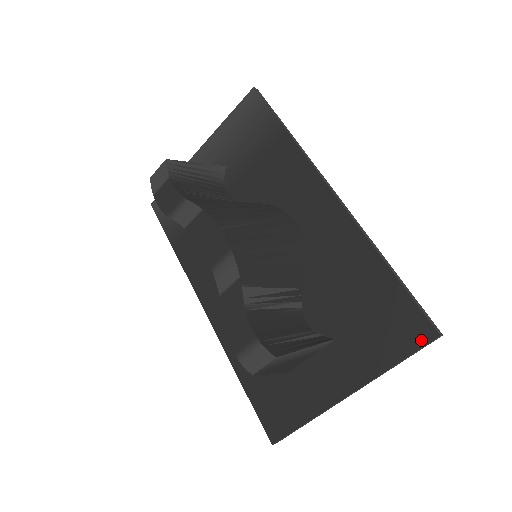
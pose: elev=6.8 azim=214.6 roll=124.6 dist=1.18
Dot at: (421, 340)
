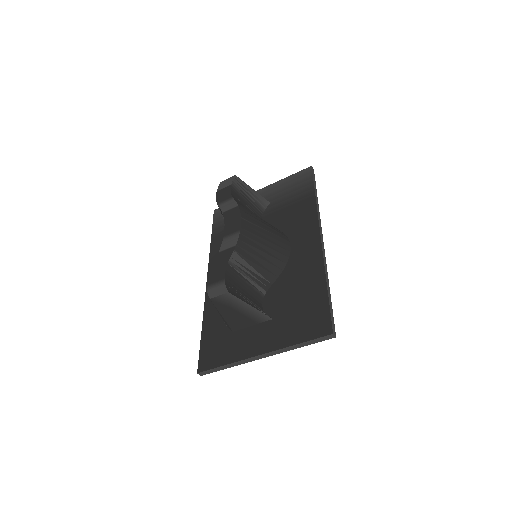
Dot at: (321, 333)
